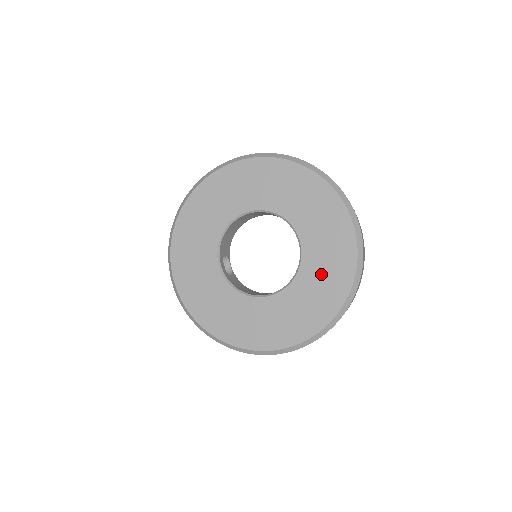
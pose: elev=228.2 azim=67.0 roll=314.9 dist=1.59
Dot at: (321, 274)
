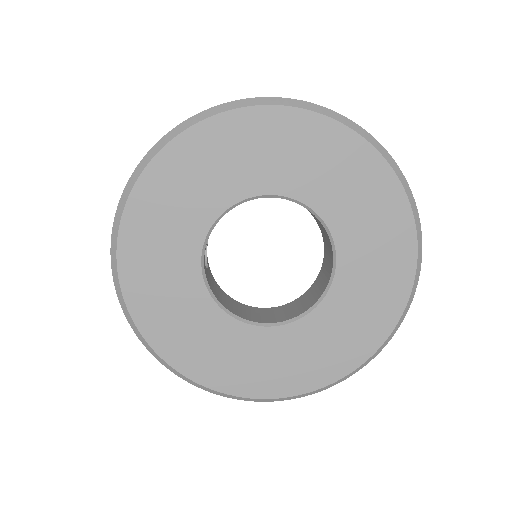
Dot at: (345, 322)
